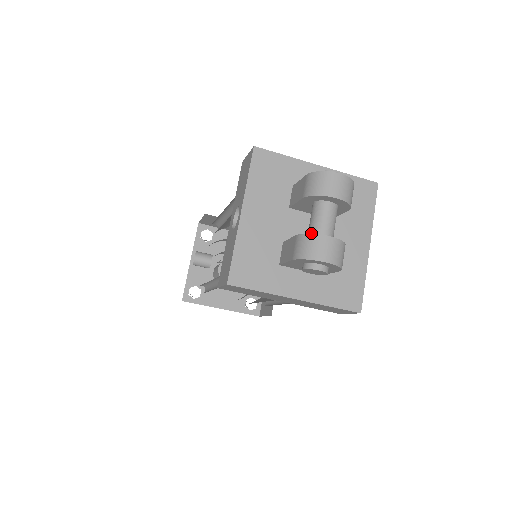
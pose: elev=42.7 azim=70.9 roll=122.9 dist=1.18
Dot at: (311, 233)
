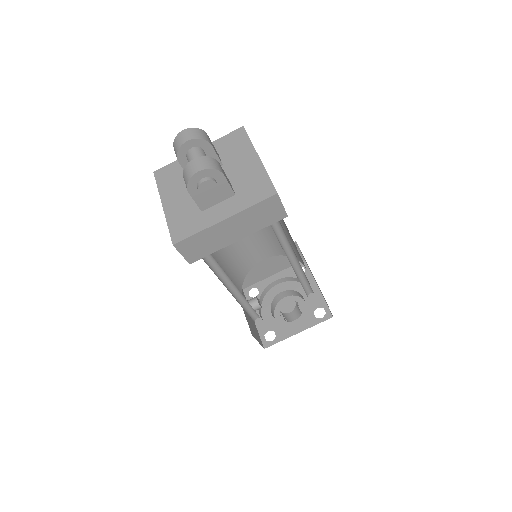
Dot at: occluded
